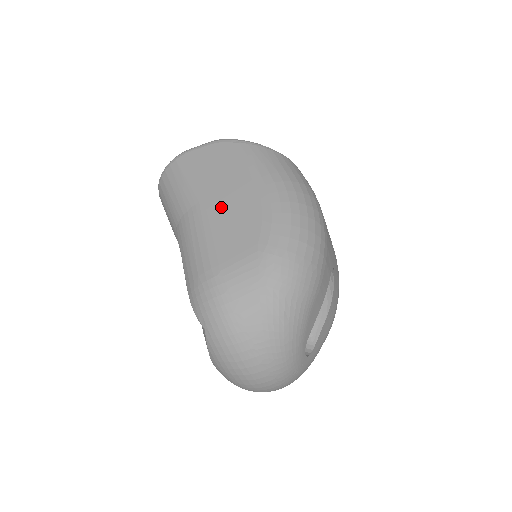
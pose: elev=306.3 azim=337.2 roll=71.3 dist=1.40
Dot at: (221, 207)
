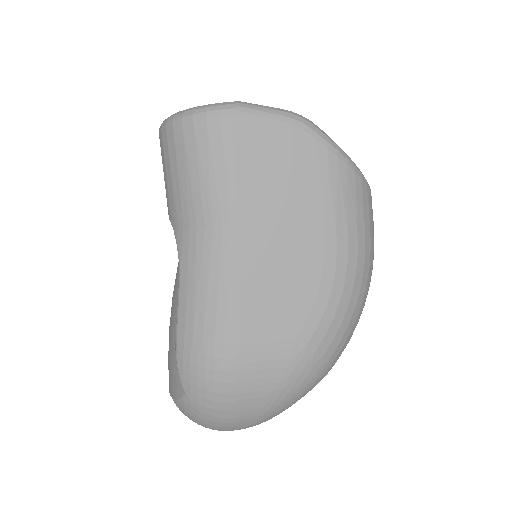
Dot at: (266, 255)
